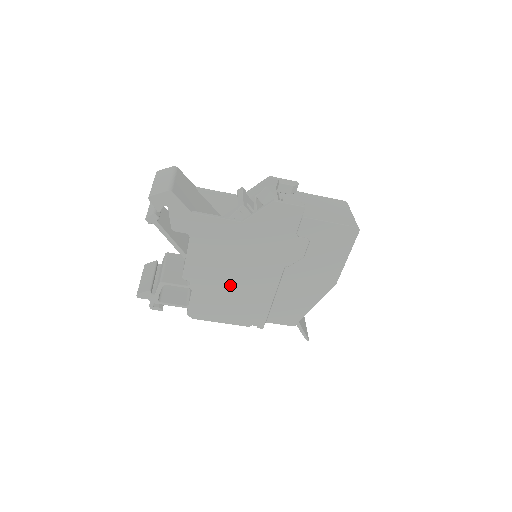
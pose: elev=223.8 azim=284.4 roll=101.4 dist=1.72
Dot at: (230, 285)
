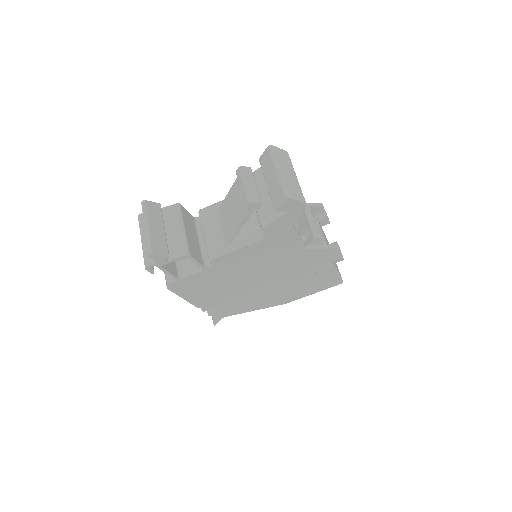
Dot at: (232, 279)
